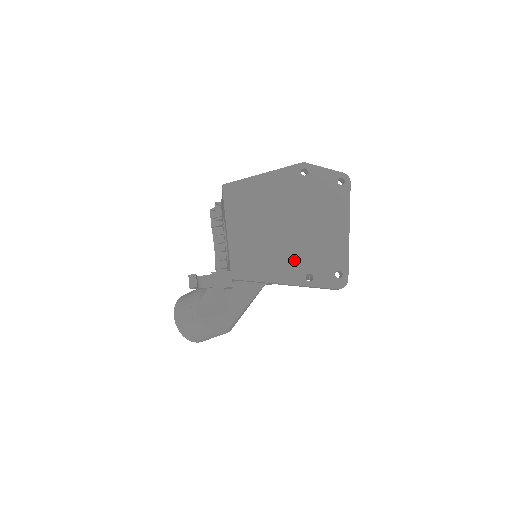
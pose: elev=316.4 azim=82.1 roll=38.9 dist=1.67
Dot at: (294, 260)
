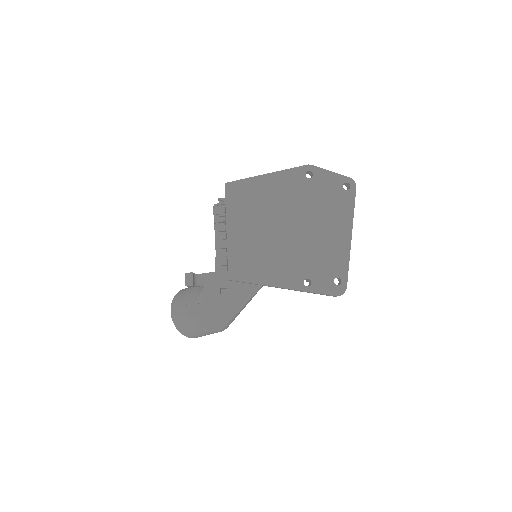
Dot at: (293, 264)
